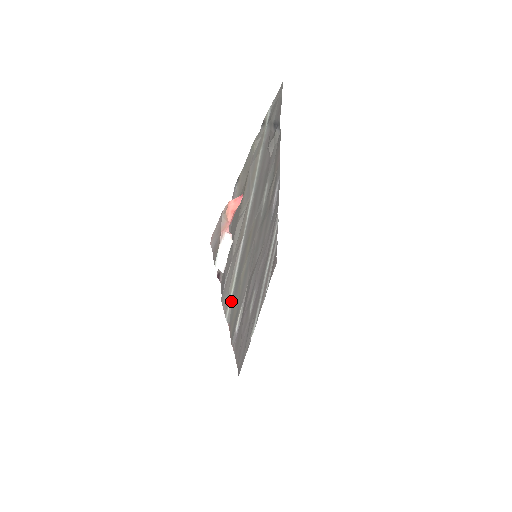
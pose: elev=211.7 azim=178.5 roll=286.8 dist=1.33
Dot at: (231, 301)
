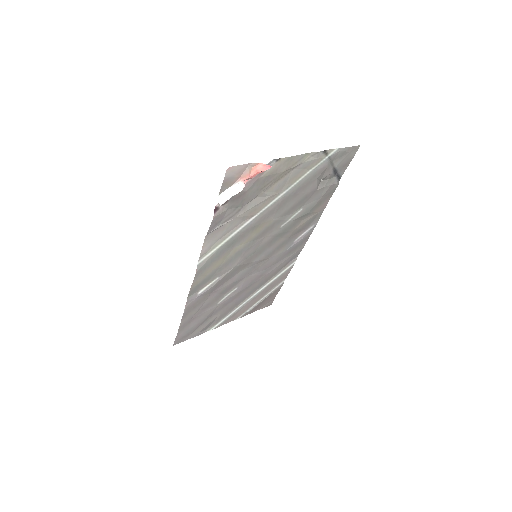
Dot at: (212, 254)
